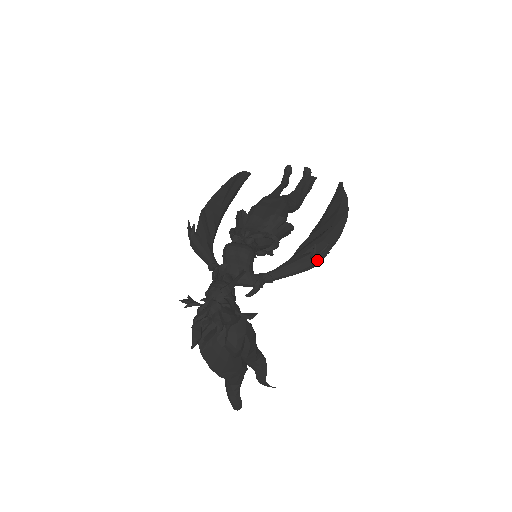
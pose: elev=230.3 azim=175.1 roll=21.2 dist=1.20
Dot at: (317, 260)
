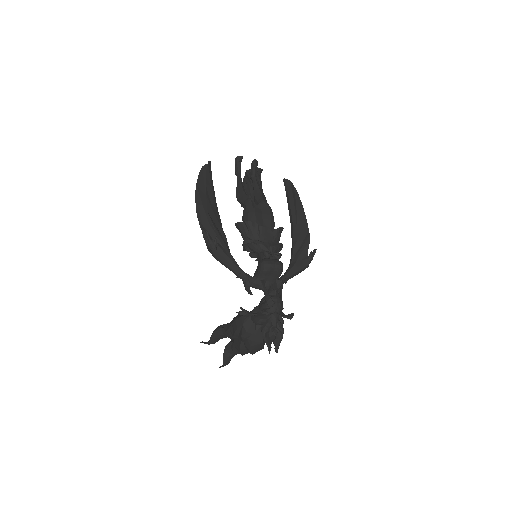
Dot at: (310, 262)
